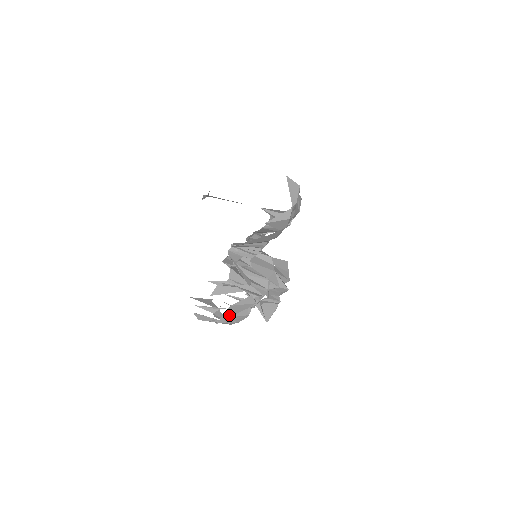
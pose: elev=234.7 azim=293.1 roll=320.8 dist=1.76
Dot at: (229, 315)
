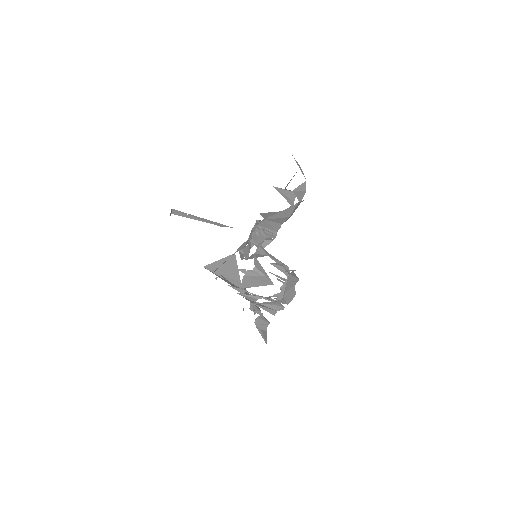
Dot at: (285, 289)
